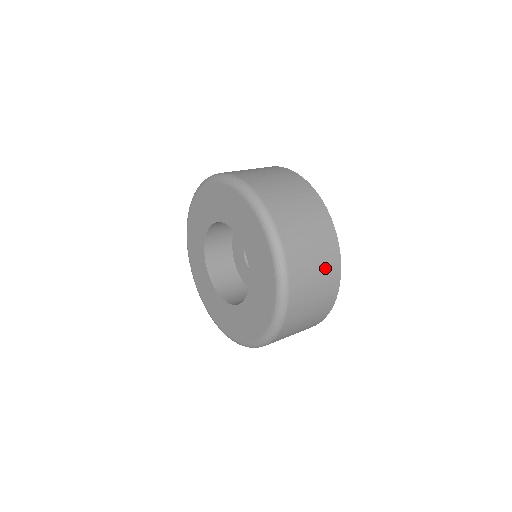
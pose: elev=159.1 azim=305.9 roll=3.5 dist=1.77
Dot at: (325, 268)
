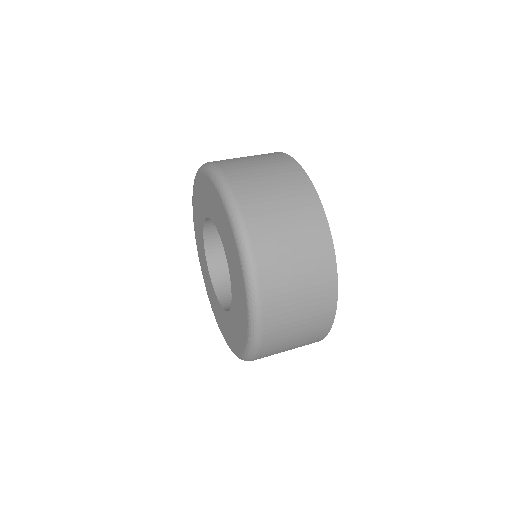
Dot at: occluded
